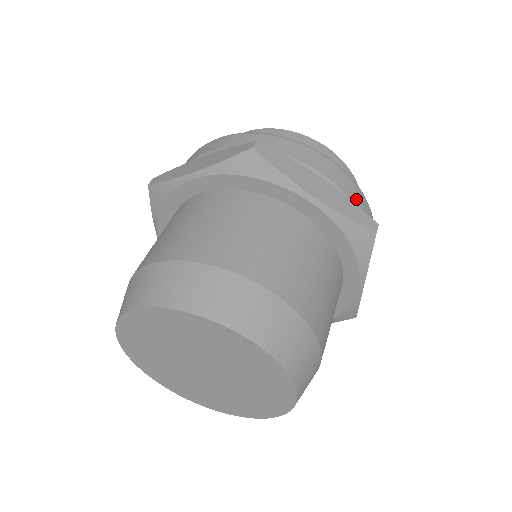
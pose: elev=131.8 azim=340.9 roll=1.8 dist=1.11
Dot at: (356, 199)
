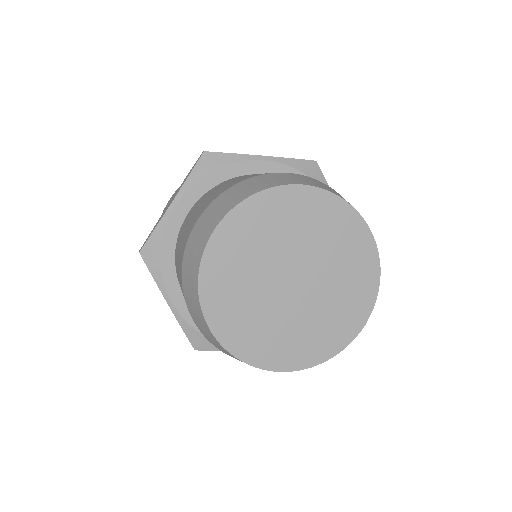
Dot at: occluded
